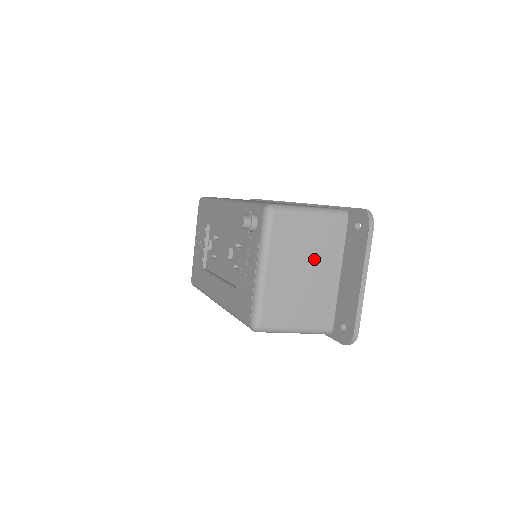
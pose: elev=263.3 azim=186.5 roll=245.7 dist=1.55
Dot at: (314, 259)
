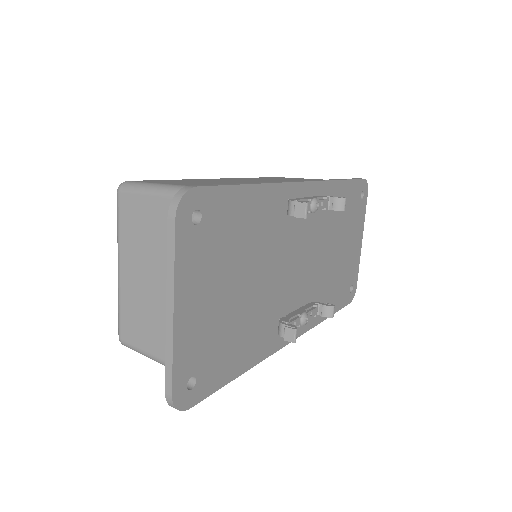
Dot at: occluded
